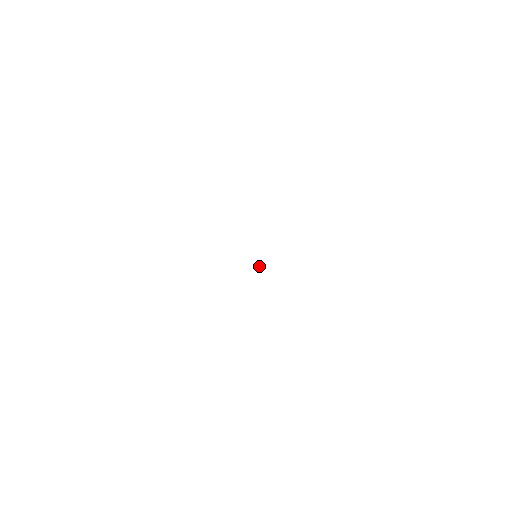
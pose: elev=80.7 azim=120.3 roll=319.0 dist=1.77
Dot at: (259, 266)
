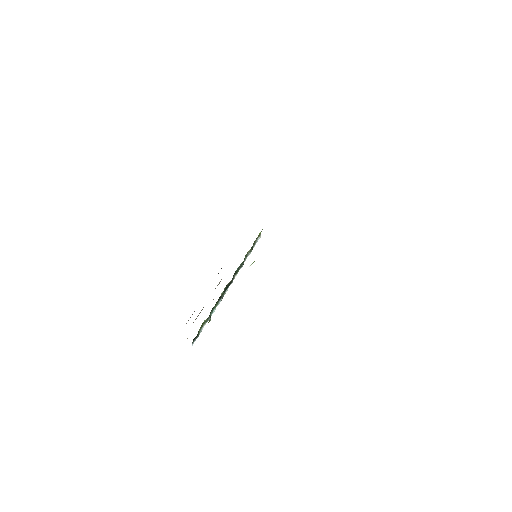
Dot at: (252, 263)
